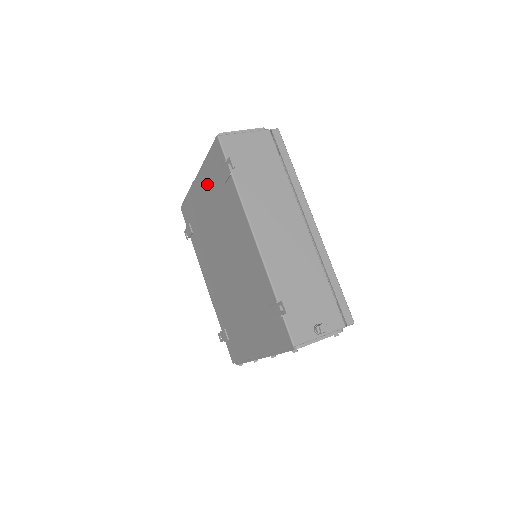
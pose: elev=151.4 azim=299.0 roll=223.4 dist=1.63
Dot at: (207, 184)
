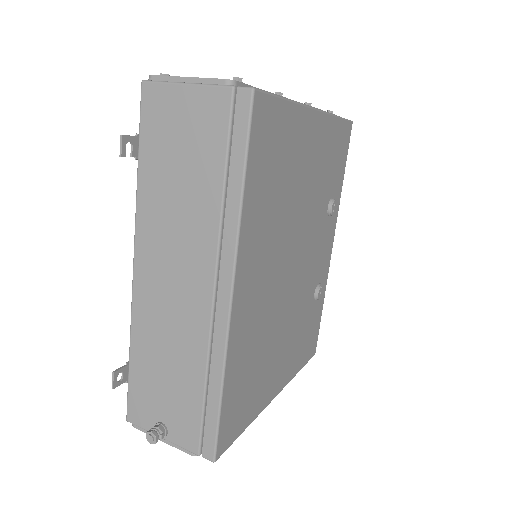
Dot at: occluded
